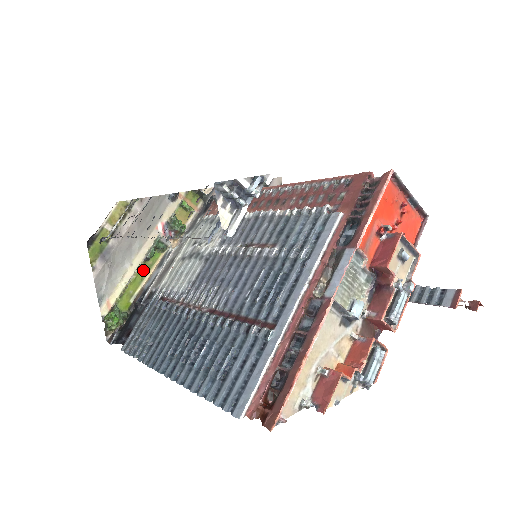
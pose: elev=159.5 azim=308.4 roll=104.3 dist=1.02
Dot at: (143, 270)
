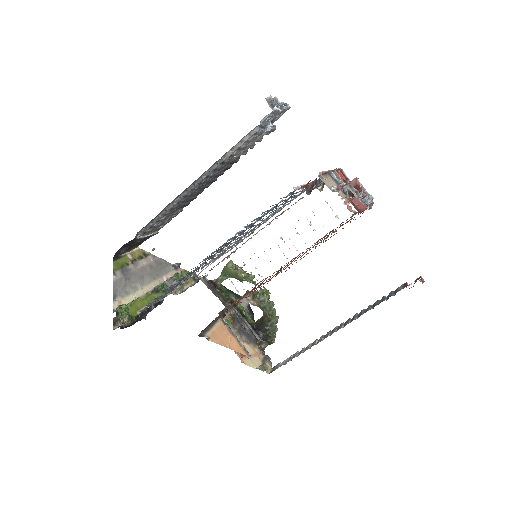
Dot at: (150, 297)
